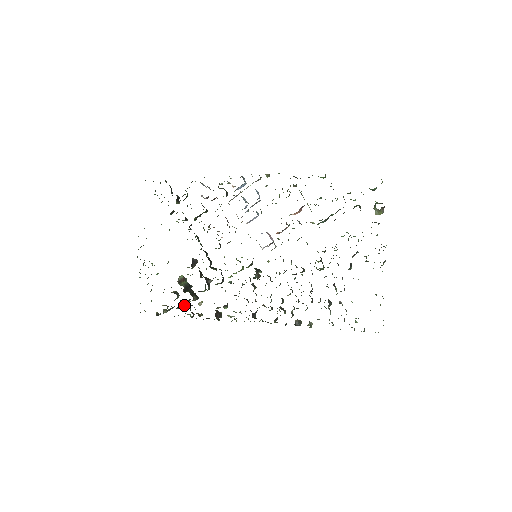
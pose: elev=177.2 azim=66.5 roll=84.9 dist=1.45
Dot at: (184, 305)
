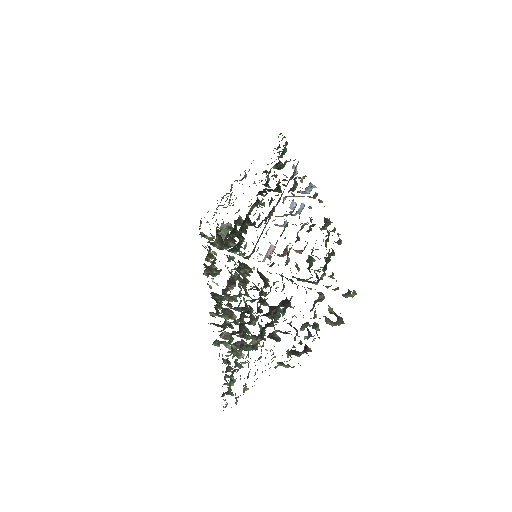
Dot at: (212, 244)
